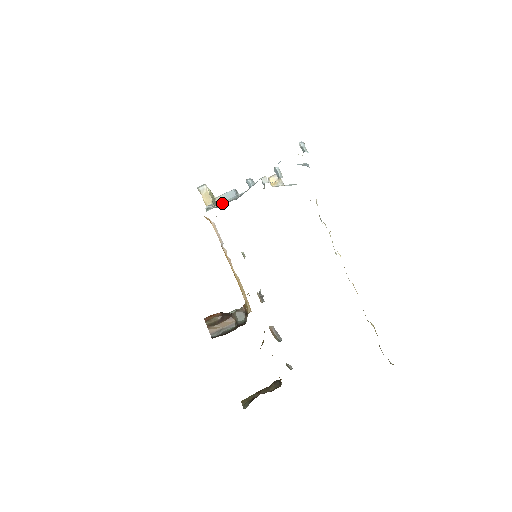
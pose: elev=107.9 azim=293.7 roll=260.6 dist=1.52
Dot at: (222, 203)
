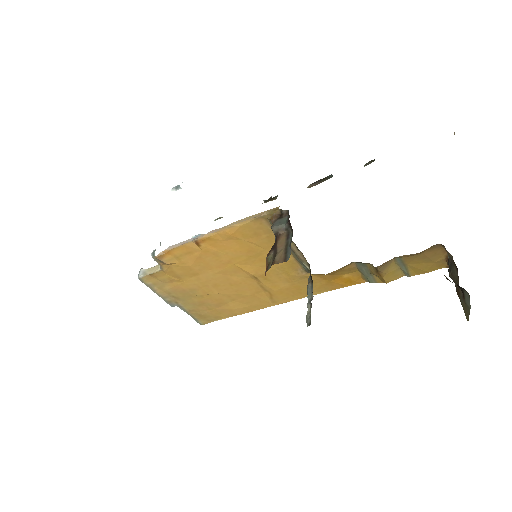
Dot at: (160, 242)
